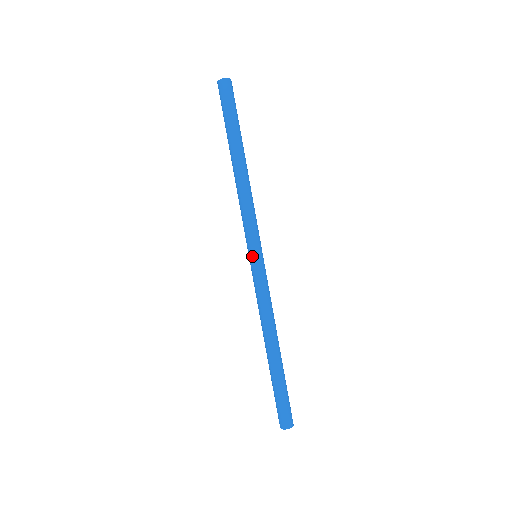
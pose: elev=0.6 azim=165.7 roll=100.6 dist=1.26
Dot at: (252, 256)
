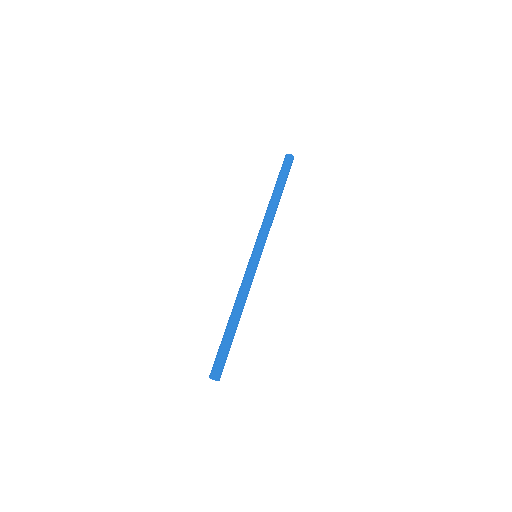
Dot at: (251, 254)
